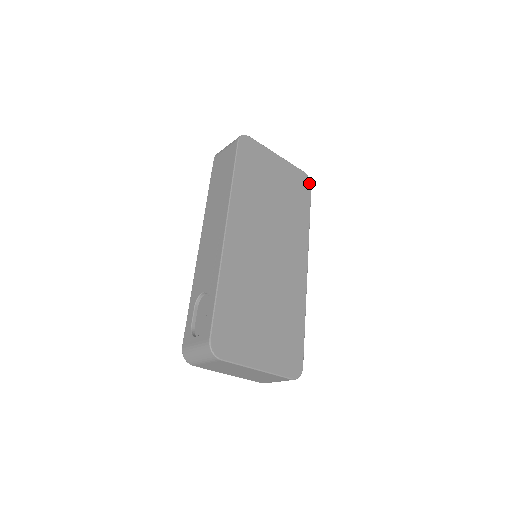
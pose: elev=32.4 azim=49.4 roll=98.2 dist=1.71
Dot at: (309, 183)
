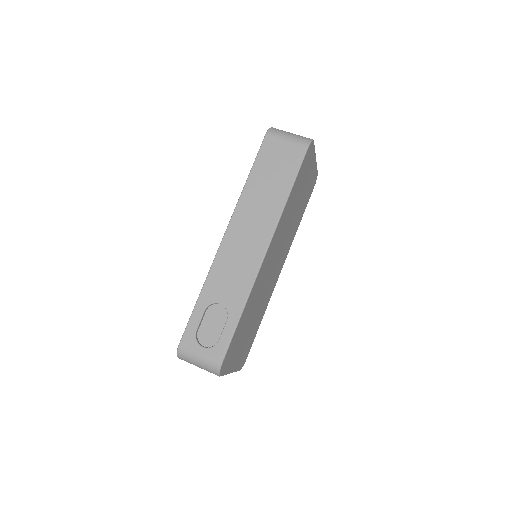
Dot at: occluded
